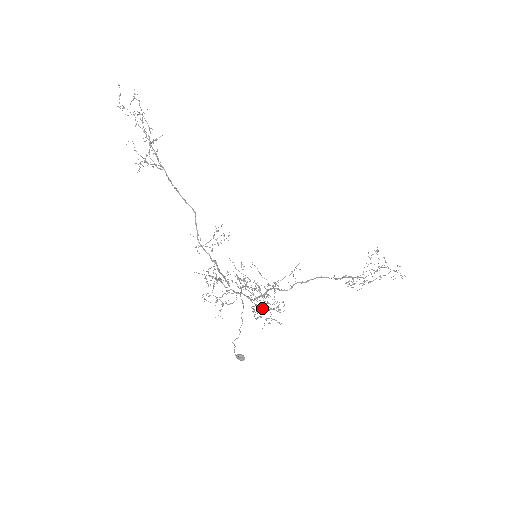
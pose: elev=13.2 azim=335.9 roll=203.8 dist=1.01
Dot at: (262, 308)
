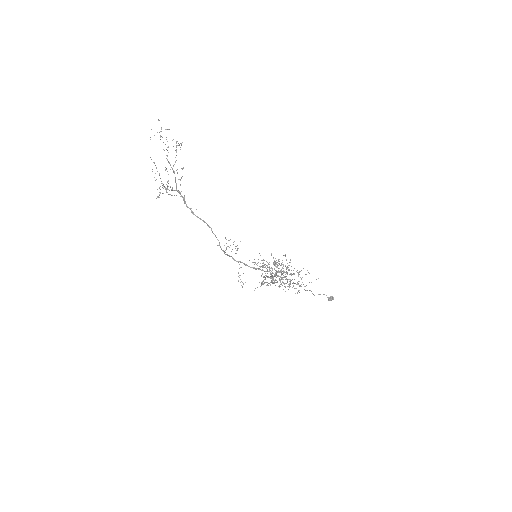
Dot at: (285, 286)
